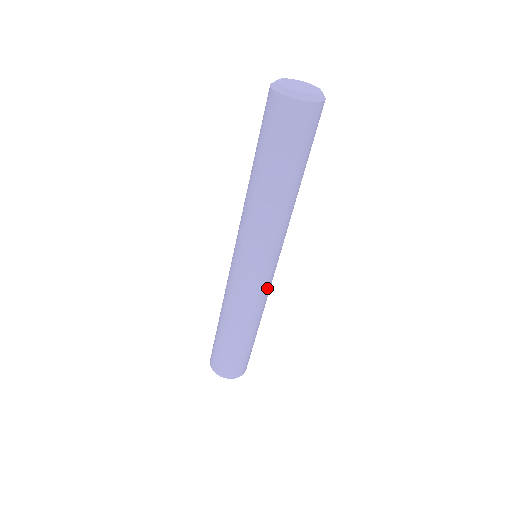
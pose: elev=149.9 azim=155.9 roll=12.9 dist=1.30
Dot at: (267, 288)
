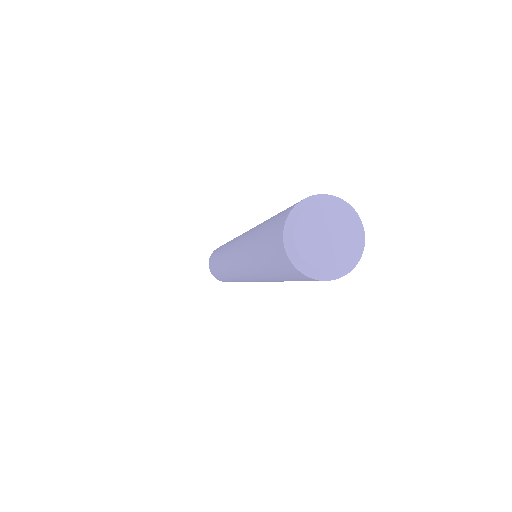
Dot at: occluded
